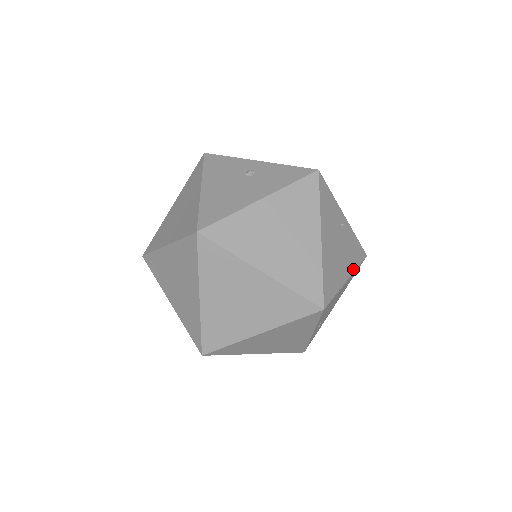
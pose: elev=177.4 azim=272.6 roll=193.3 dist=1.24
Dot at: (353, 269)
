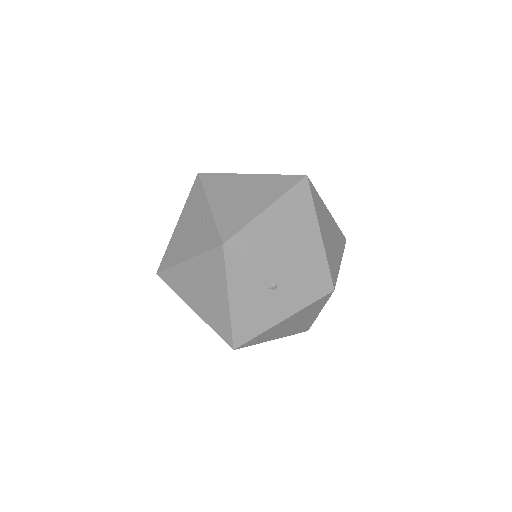
Dot at: occluded
